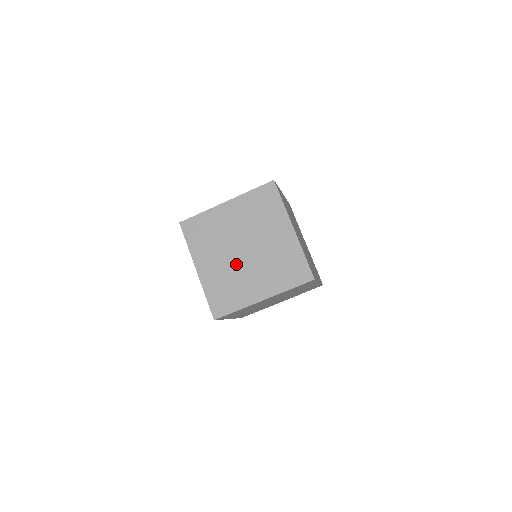
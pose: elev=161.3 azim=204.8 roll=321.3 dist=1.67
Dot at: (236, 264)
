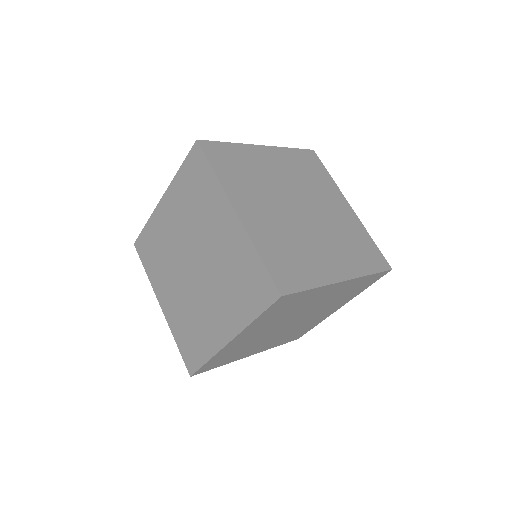
Dot at: (295, 222)
